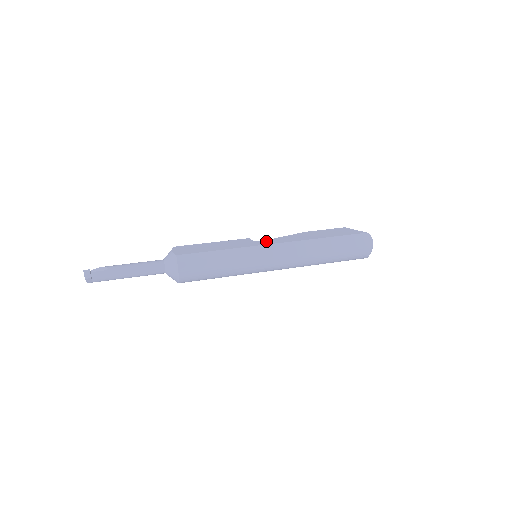
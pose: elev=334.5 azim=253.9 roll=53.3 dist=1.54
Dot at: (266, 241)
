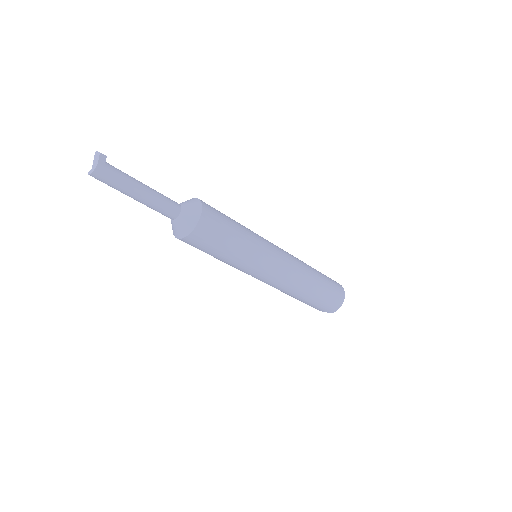
Dot at: occluded
